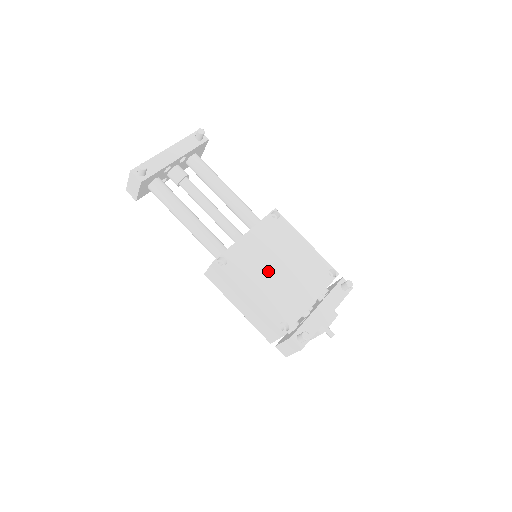
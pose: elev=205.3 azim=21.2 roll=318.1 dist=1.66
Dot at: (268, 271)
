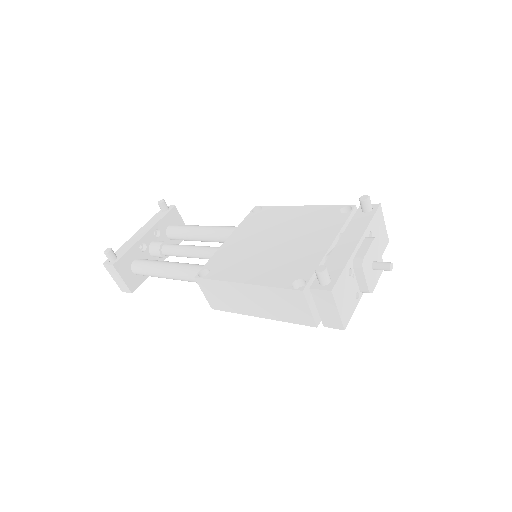
Dot at: (261, 251)
